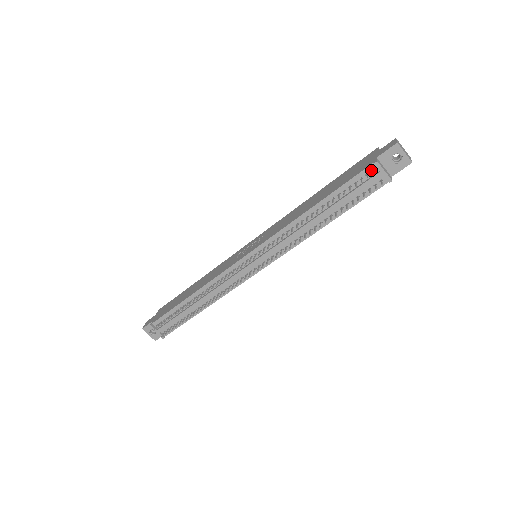
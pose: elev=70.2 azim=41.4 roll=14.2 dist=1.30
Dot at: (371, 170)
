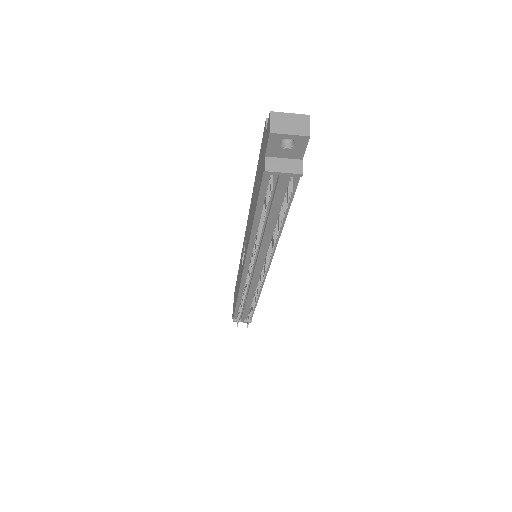
Dot at: occluded
